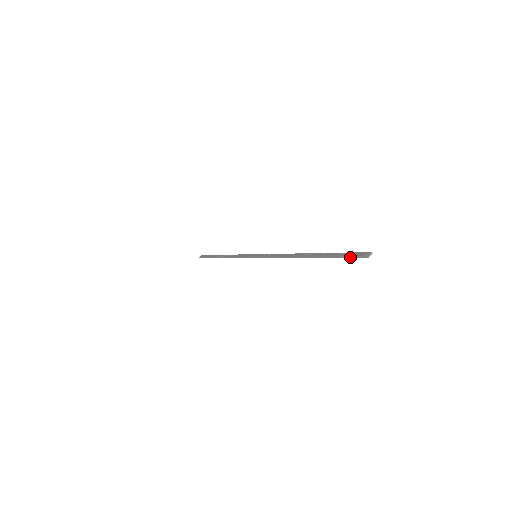
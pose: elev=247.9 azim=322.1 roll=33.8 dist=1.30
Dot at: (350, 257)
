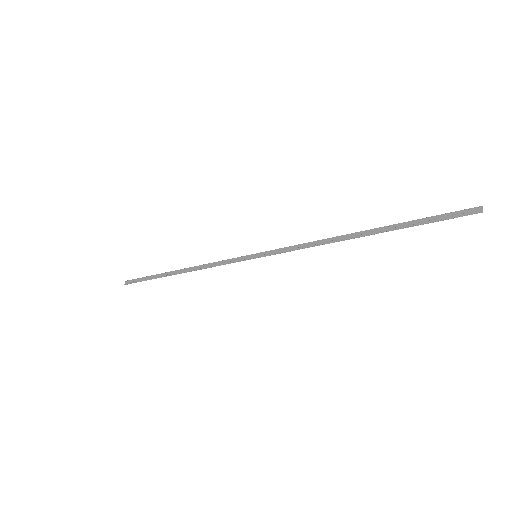
Dot at: occluded
